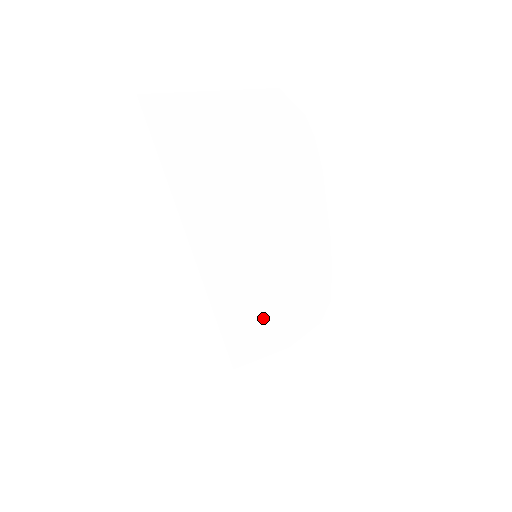
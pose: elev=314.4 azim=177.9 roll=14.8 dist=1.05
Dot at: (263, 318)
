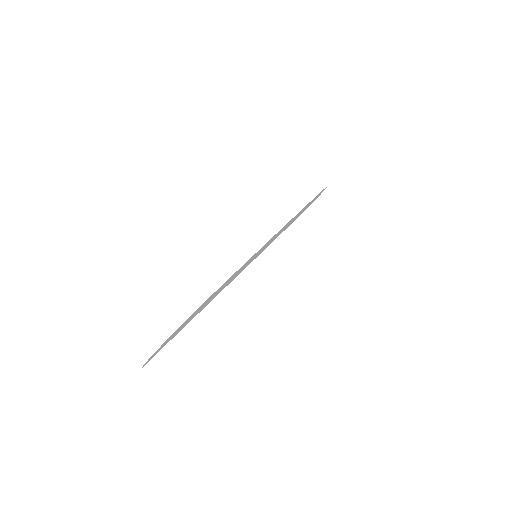
Dot at: (295, 218)
